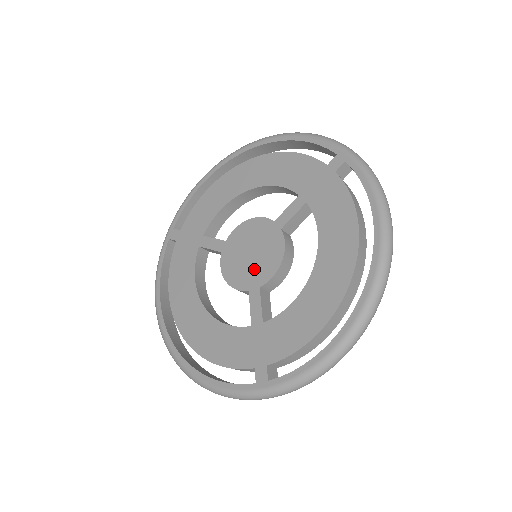
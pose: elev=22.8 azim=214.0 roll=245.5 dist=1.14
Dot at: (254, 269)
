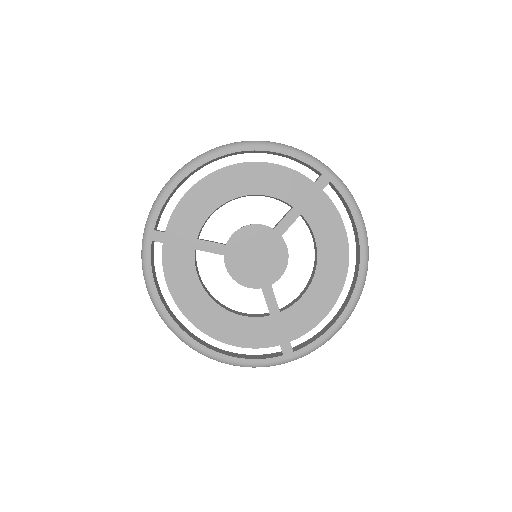
Dot at: (263, 270)
